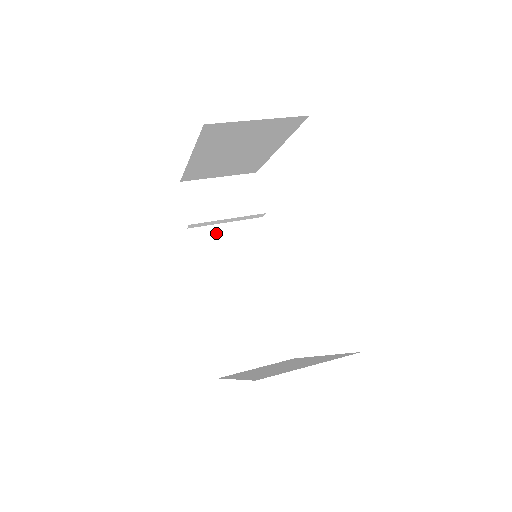
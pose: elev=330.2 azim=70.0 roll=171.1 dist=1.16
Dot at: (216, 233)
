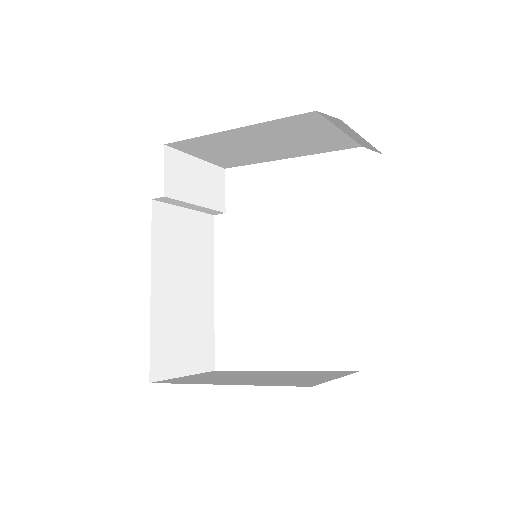
Dot at: (176, 216)
